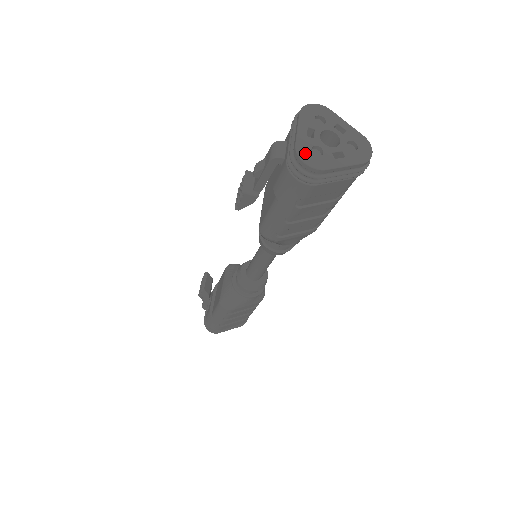
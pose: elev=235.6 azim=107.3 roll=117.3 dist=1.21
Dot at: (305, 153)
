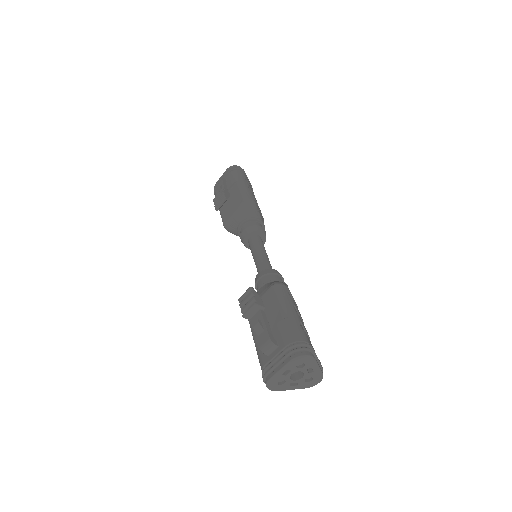
Dot at: (272, 383)
